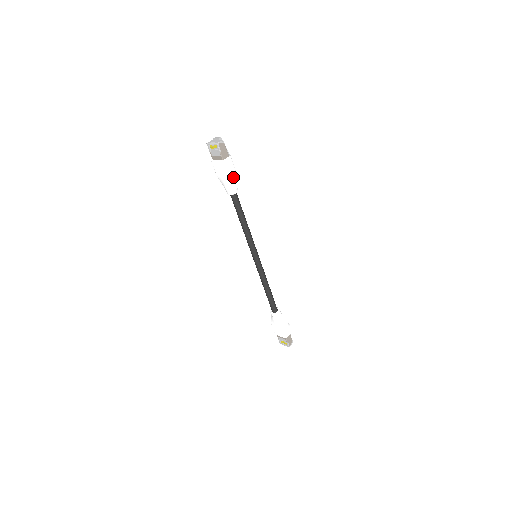
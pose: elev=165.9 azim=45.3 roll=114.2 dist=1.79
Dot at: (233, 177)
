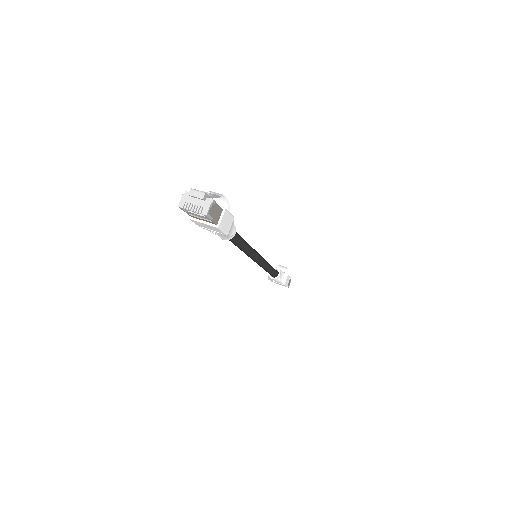
Dot at: occluded
